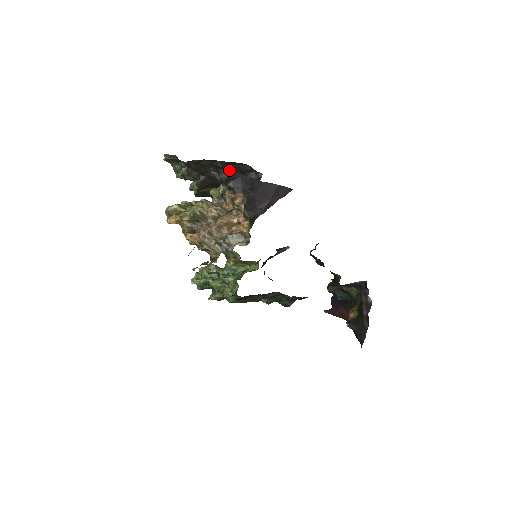
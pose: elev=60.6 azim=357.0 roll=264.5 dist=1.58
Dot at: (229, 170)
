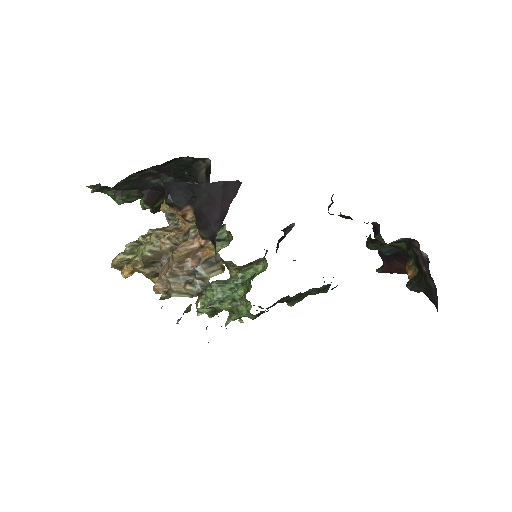
Dot at: (168, 172)
